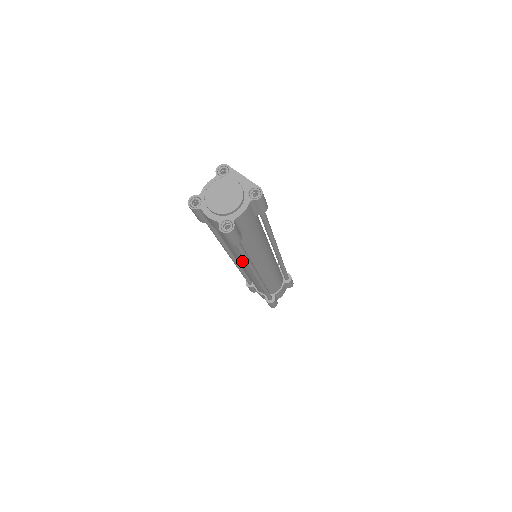
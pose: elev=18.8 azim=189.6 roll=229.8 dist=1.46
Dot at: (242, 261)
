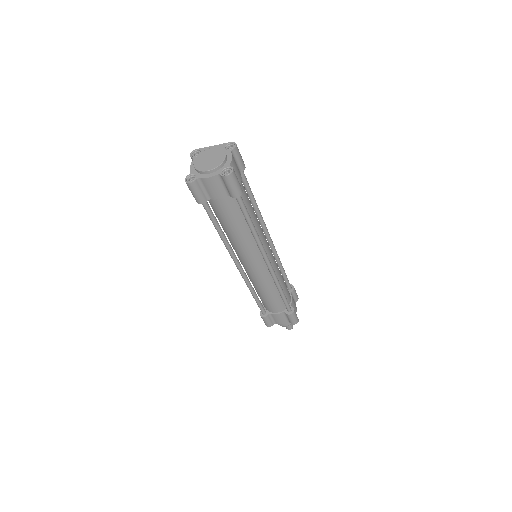
Dot at: (250, 249)
